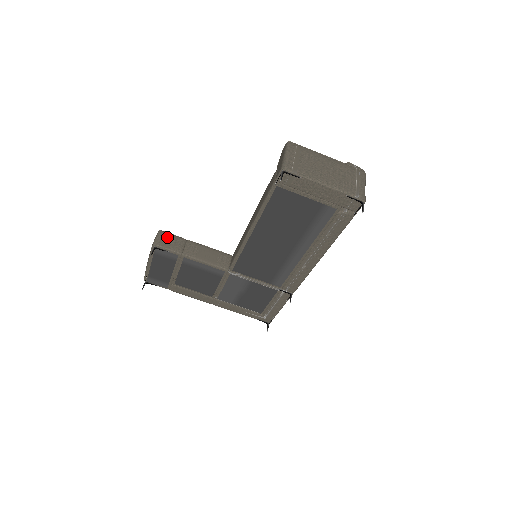
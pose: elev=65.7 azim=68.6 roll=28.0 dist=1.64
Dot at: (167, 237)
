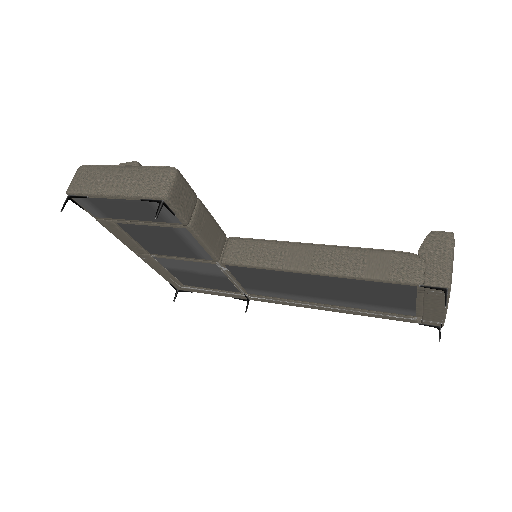
Dot at: (183, 188)
